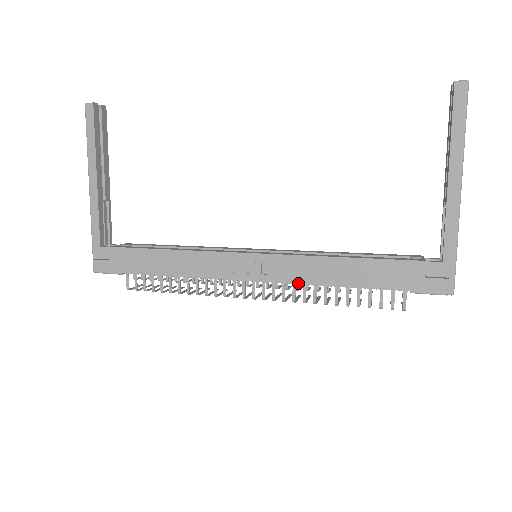
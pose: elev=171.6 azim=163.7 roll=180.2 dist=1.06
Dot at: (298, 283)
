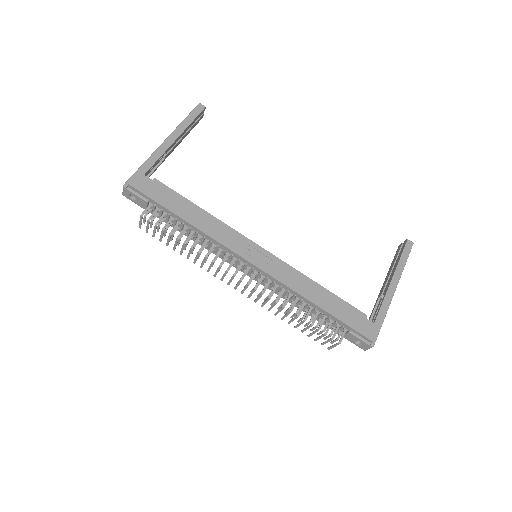
Dot at: (284, 284)
